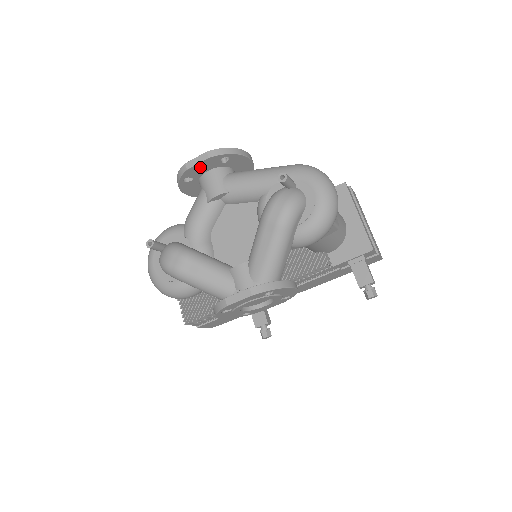
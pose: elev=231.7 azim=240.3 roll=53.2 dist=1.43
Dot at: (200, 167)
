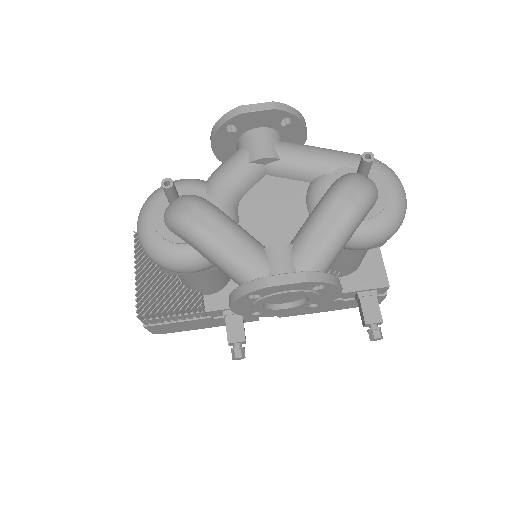
Dot at: (256, 117)
